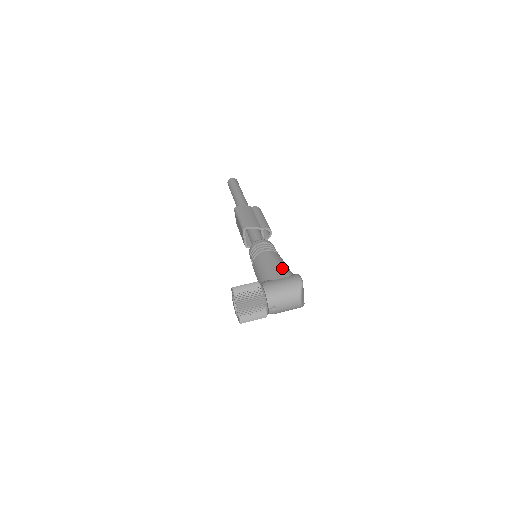
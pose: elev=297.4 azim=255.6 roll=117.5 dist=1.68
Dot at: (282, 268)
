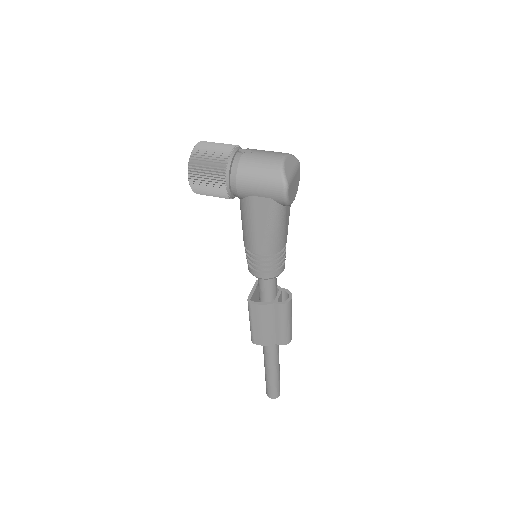
Dot at: occluded
